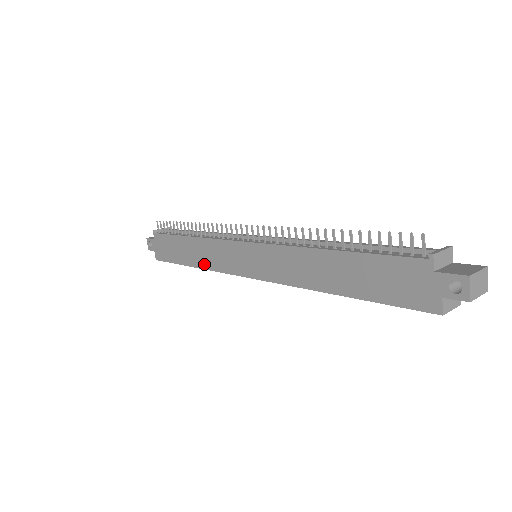
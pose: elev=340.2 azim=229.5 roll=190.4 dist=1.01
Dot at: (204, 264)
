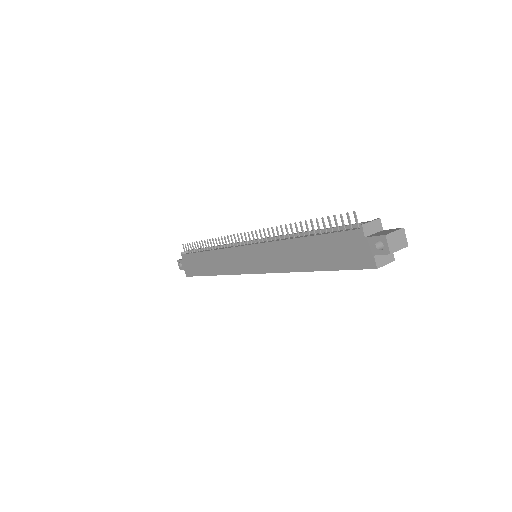
Dot at: (220, 271)
